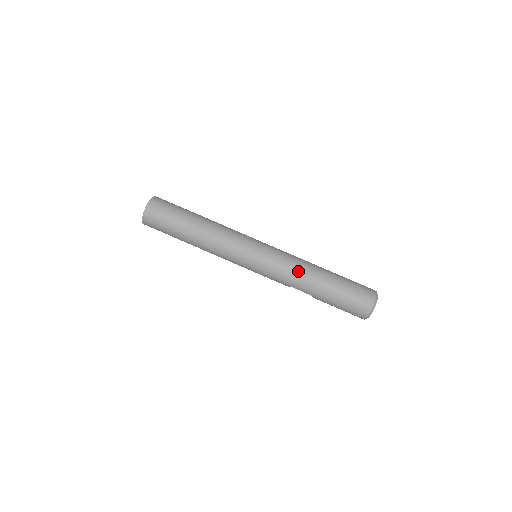
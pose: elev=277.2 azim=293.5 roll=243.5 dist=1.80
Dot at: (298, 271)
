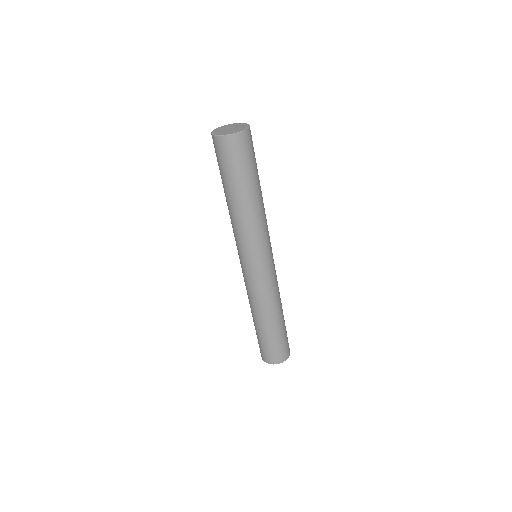
Dot at: (256, 304)
